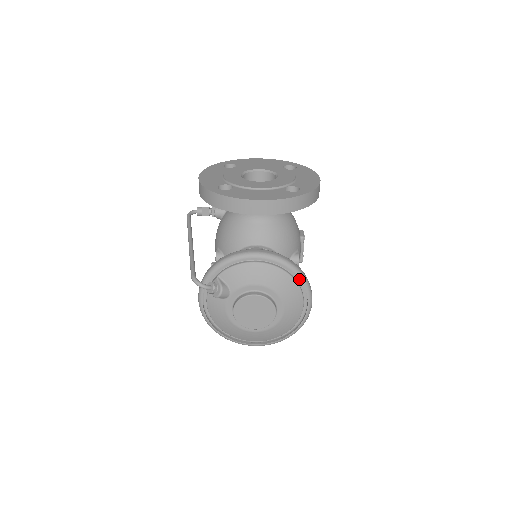
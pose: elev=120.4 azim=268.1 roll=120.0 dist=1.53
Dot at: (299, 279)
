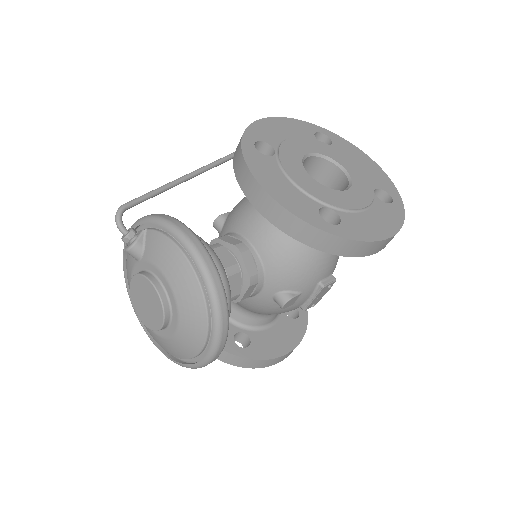
Dot at: (214, 317)
